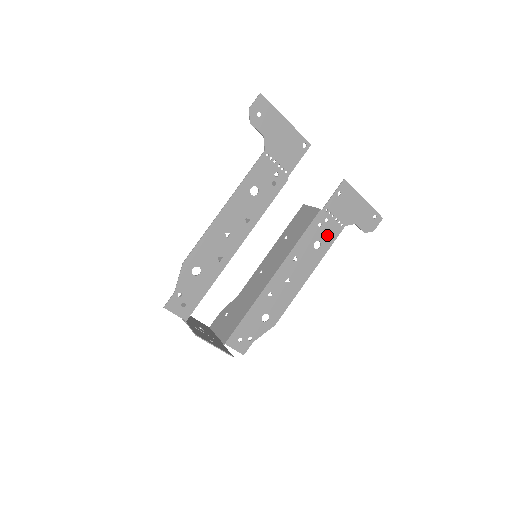
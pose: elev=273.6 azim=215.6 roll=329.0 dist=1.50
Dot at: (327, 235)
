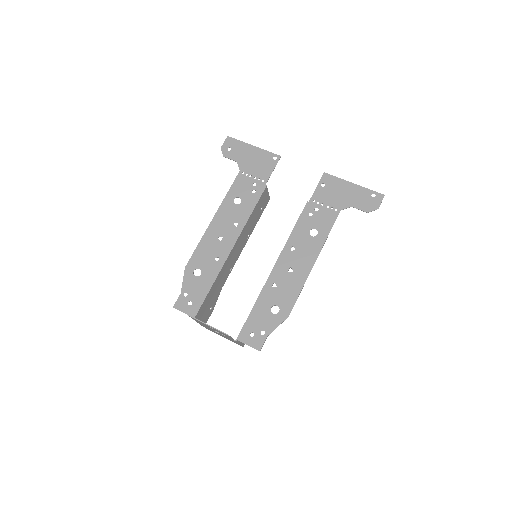
Dot at: (322, 222)
